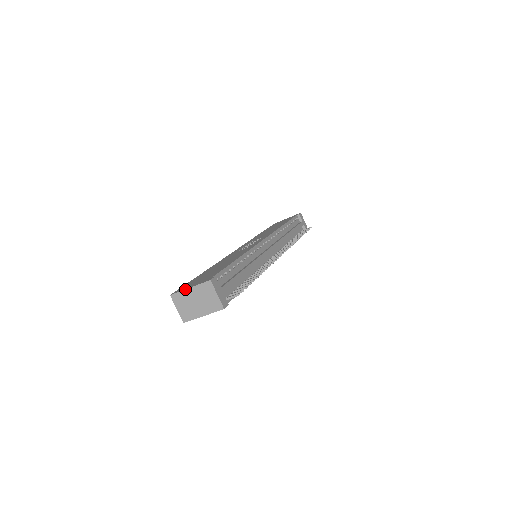
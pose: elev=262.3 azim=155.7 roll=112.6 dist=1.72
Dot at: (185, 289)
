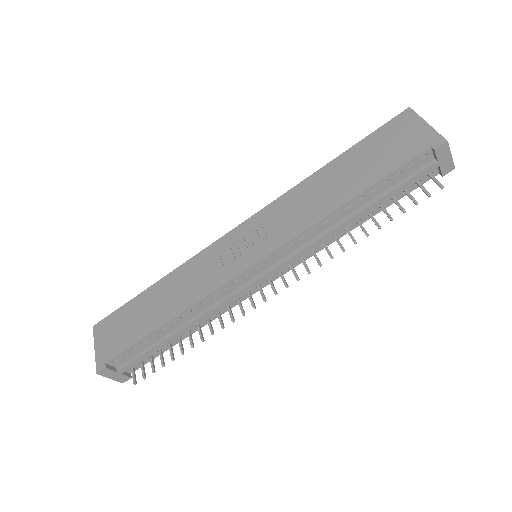
Dot at: (94, 344)
